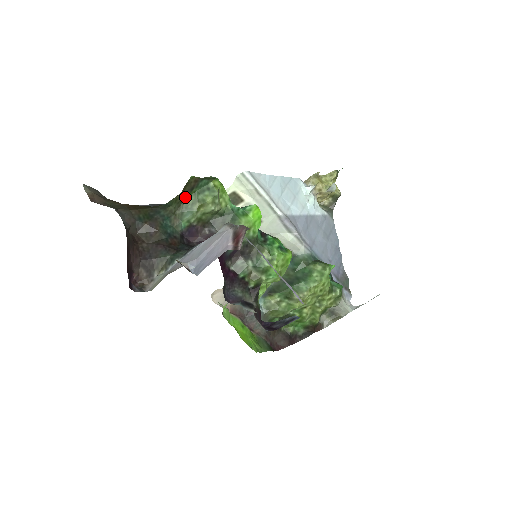
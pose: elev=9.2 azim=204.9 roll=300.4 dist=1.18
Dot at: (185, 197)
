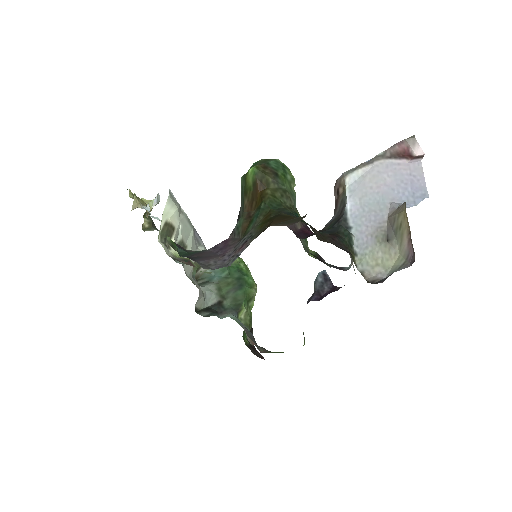
Dot at: (282, 185)
